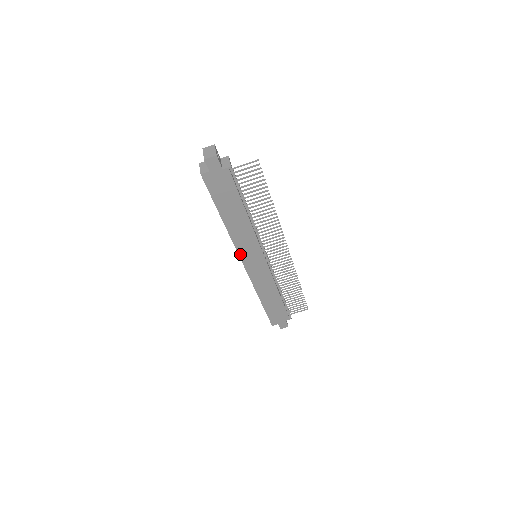
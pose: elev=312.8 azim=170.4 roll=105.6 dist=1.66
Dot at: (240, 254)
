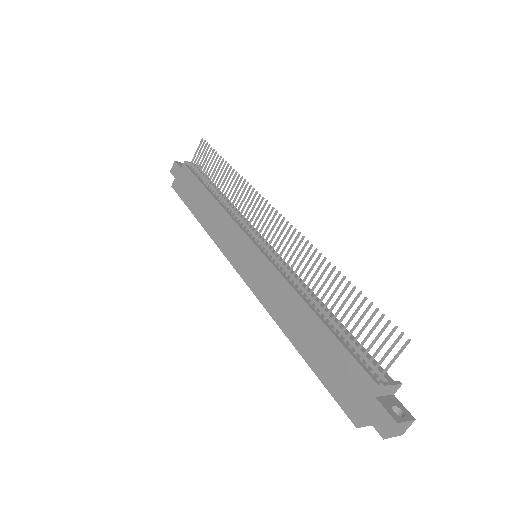
Dot at: (228, 256)
